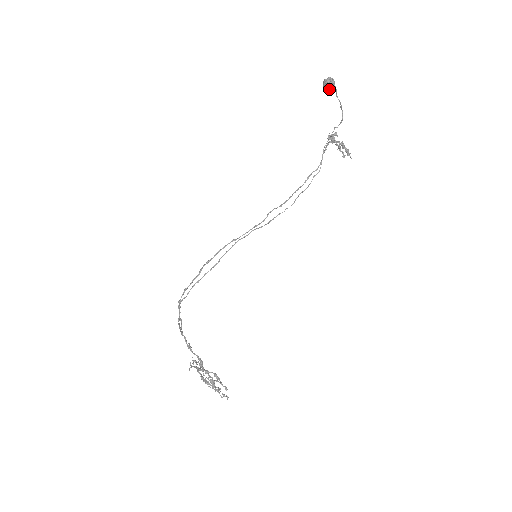
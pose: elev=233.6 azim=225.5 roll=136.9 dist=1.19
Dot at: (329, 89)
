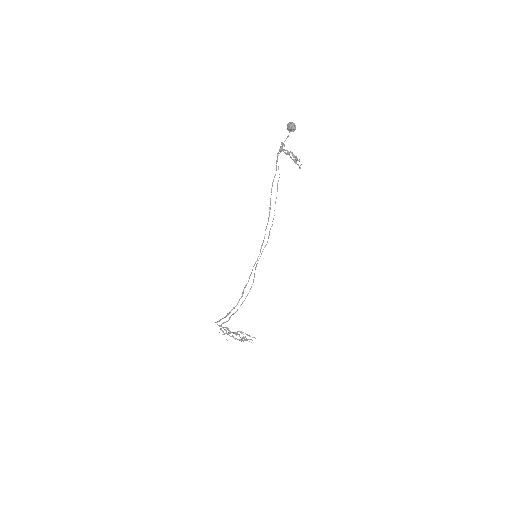
Dot at: (292, 131)
